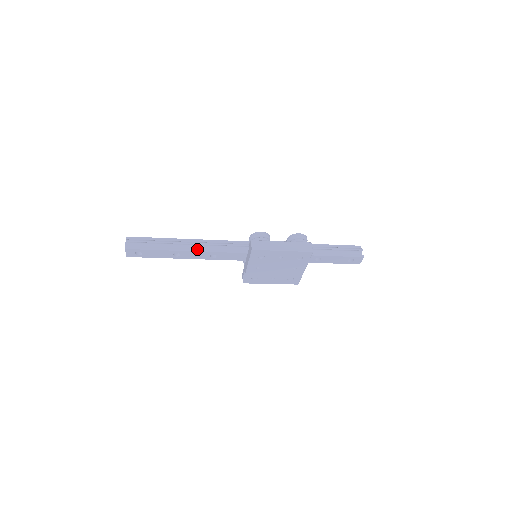
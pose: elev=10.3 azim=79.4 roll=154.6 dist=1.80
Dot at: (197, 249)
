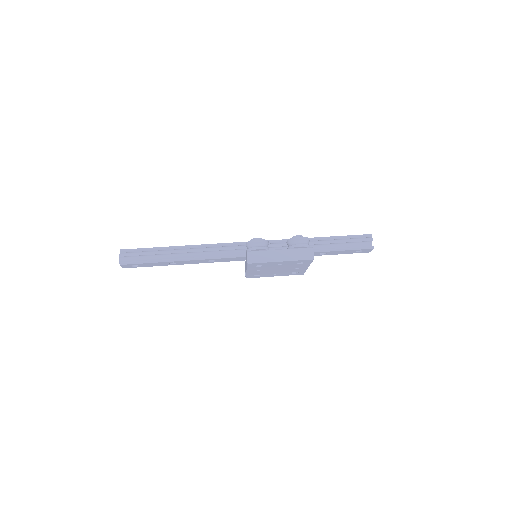
Dot at: (193, 258)
